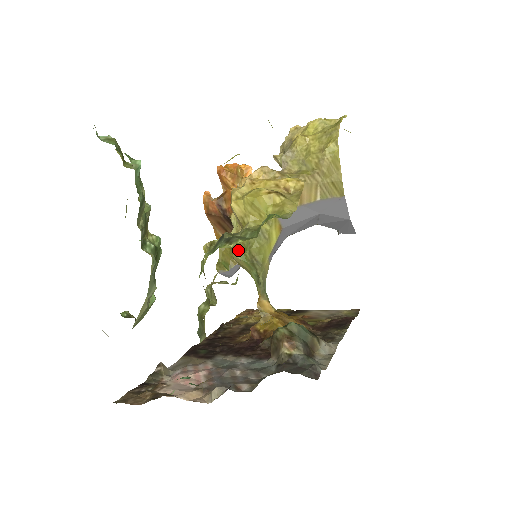
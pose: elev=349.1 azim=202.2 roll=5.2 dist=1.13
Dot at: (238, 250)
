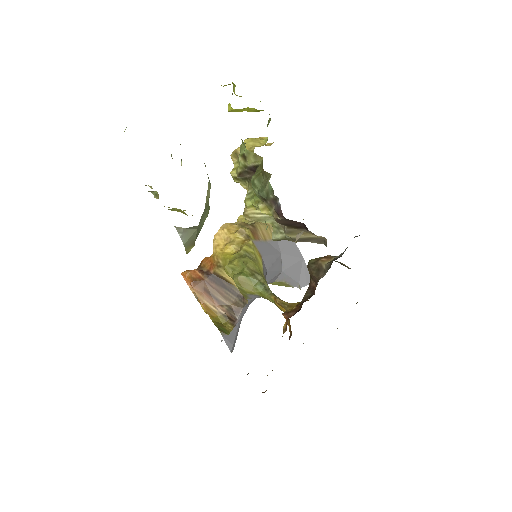
Dot at: (236, 273)
